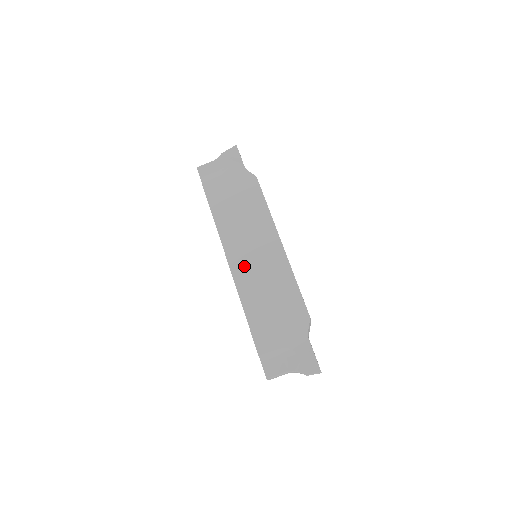
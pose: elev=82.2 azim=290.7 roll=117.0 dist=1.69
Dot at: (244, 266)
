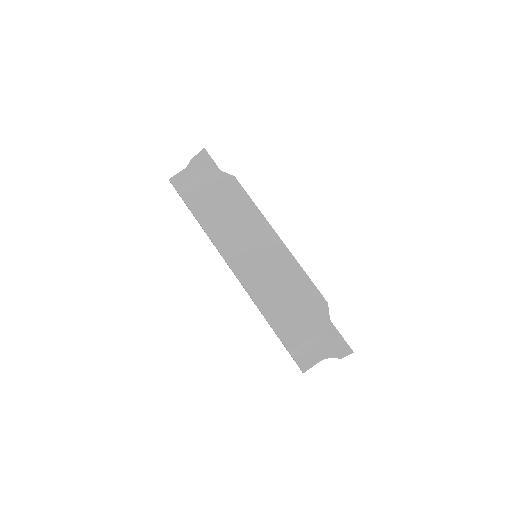
Dot at: (249, 269)
